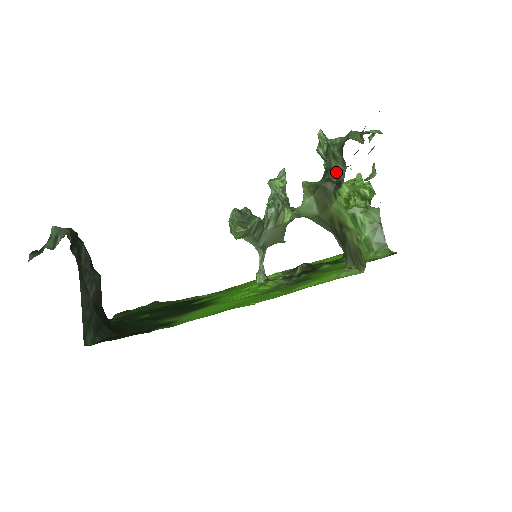
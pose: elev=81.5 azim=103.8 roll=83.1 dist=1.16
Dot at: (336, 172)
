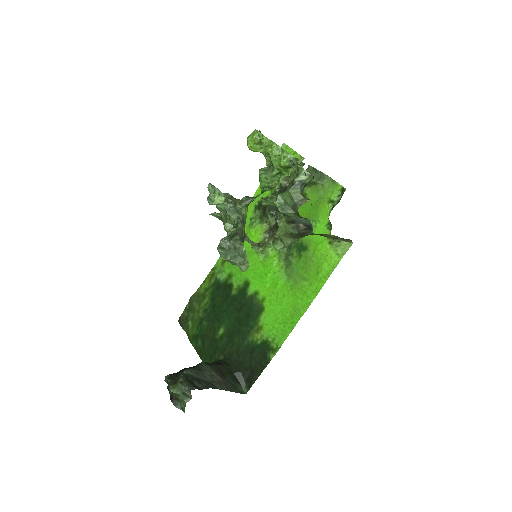
Dot at: (300, 222)
